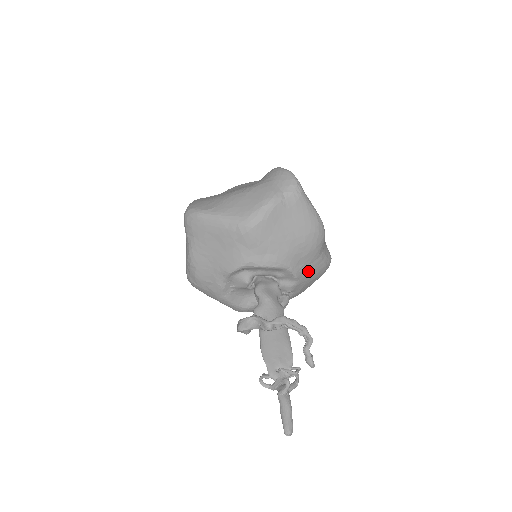
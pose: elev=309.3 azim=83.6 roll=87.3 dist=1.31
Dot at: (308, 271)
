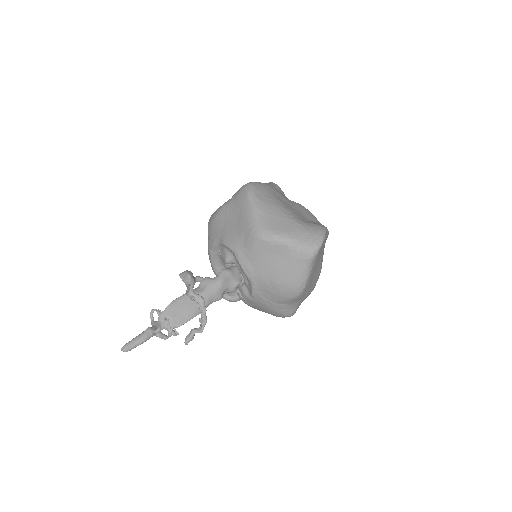
Dot at: (264, 302)
